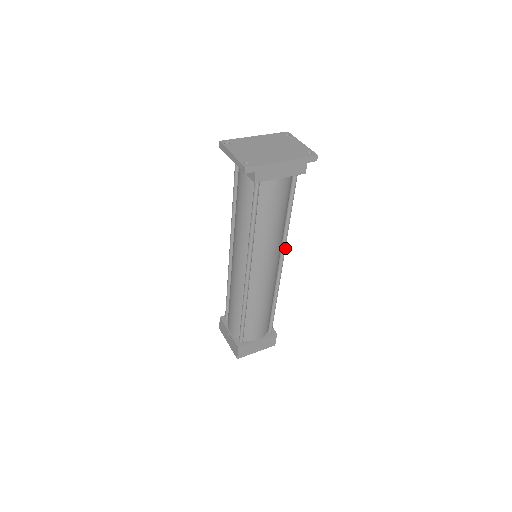
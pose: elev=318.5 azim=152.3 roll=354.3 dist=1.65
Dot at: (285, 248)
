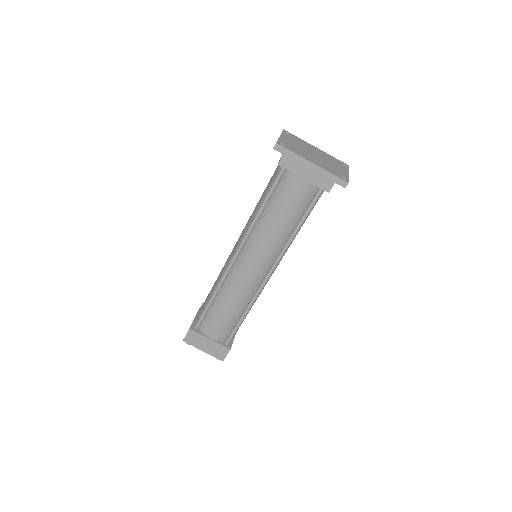
Dot at: (279, 260)
